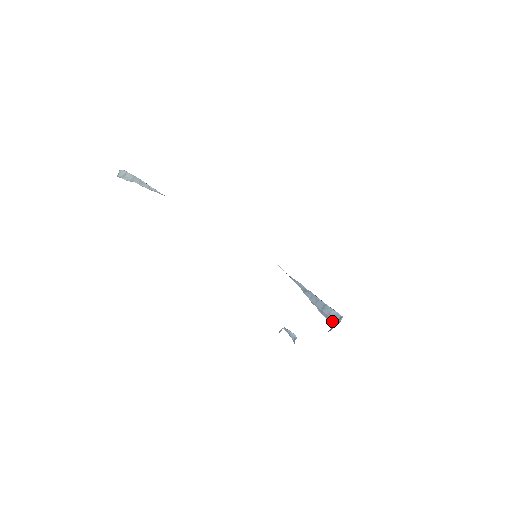
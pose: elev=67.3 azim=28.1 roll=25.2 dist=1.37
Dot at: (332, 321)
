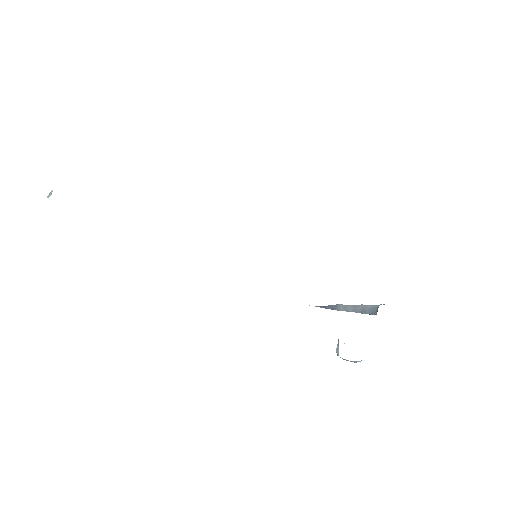
Dot at: occluded
